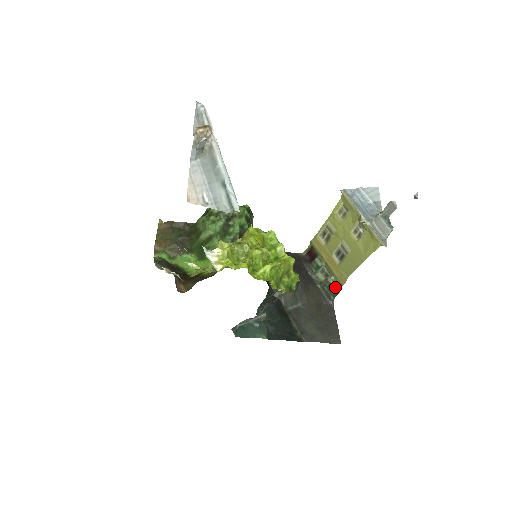
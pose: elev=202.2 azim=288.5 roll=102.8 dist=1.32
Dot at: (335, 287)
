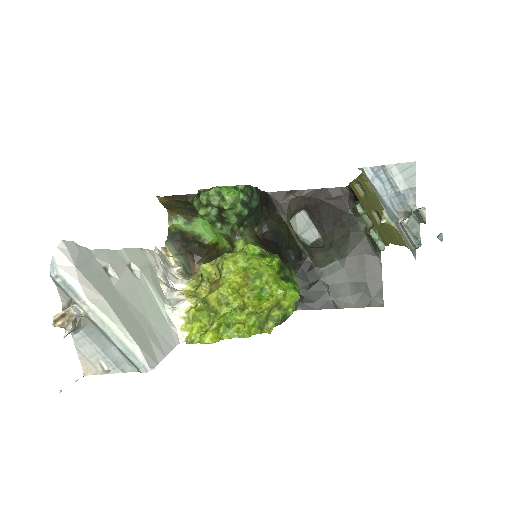
Dot at: (379, 244)
